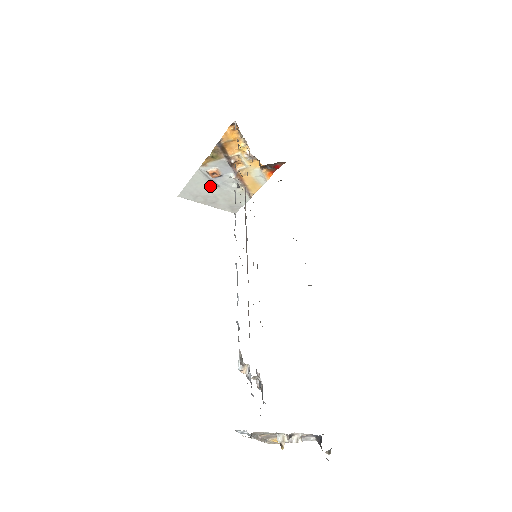
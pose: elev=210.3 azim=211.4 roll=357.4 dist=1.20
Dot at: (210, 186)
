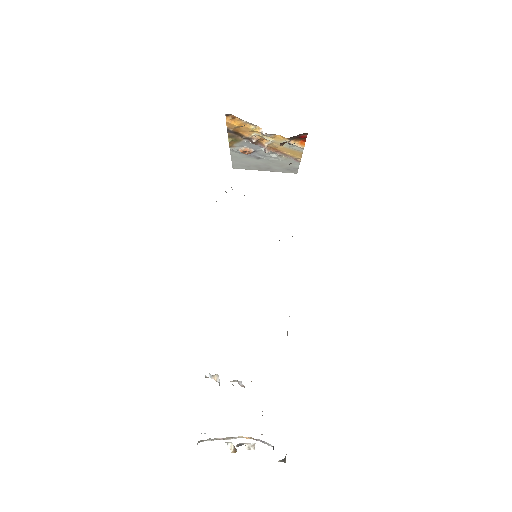
Dot at: (253, 159)
